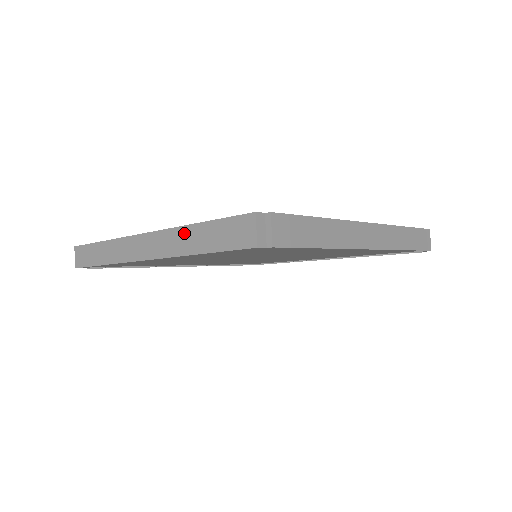
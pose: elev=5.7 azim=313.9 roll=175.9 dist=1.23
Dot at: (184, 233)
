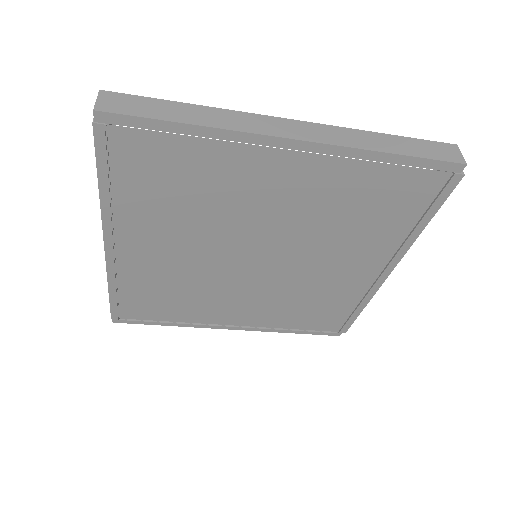
Dot at: (368, 135)
